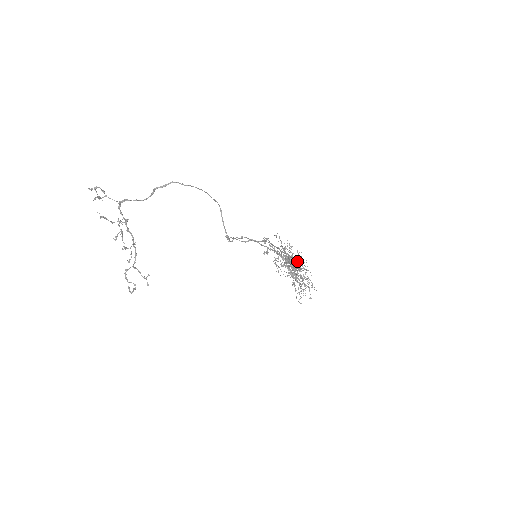
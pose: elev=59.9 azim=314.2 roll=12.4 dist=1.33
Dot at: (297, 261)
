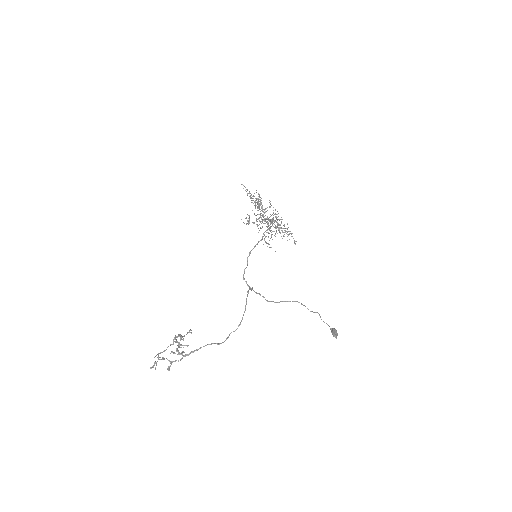
Dot at: occluded
